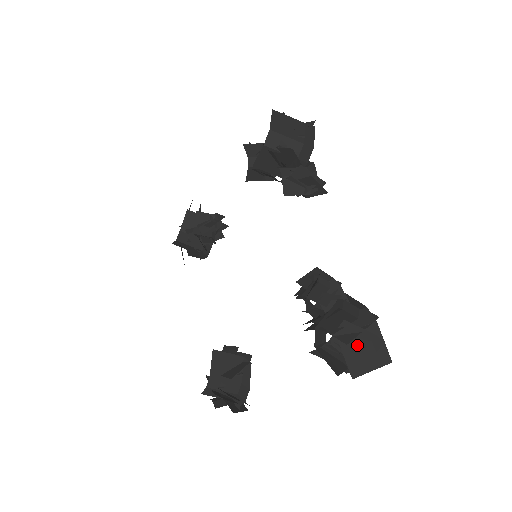
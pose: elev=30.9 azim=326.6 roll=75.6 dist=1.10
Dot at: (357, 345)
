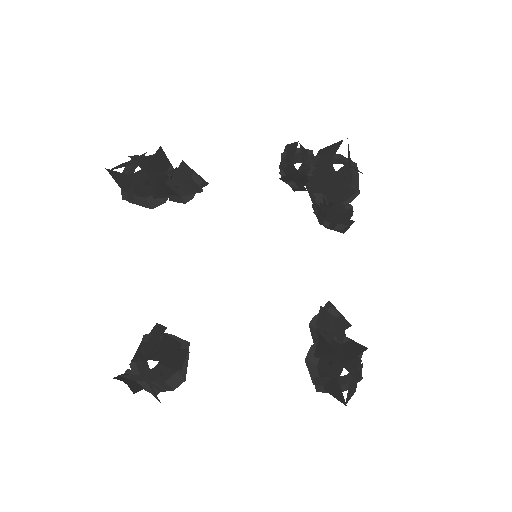
Dot at: (353, 380)
